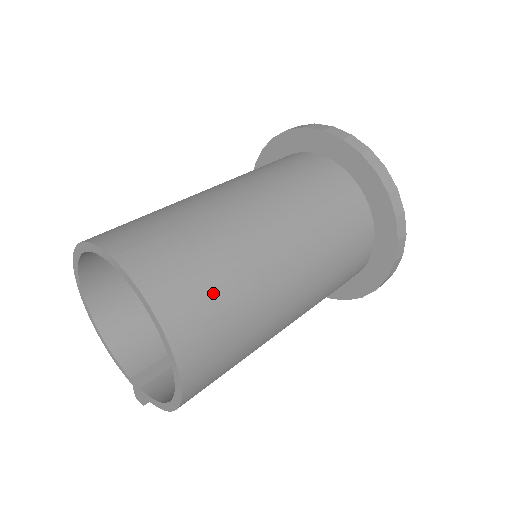
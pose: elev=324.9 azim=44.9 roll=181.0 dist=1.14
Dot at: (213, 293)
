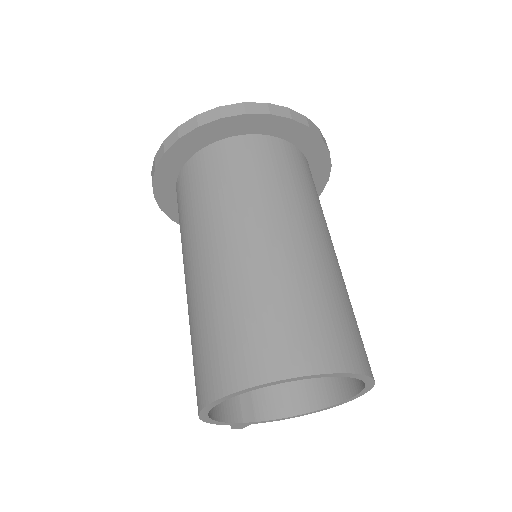
Dot at: occluded
